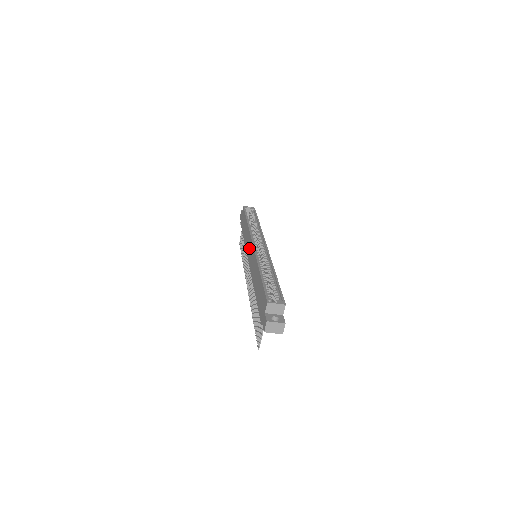
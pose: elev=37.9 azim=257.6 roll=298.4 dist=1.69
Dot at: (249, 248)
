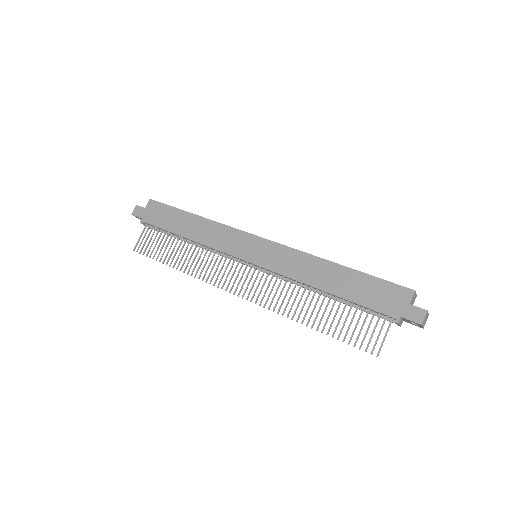
Dot at: (244, 245)
